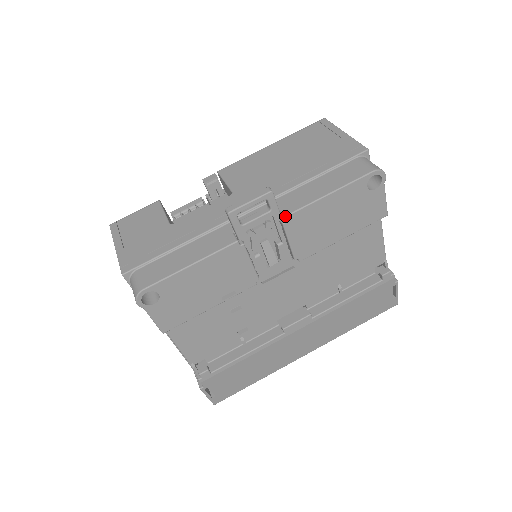
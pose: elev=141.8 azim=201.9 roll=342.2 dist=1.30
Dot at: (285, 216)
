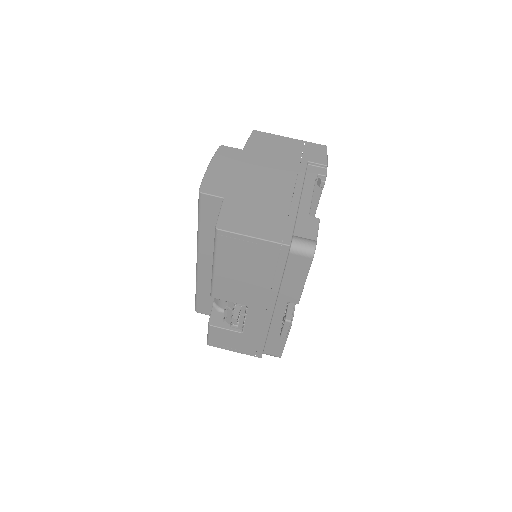
Dot at: occluded
